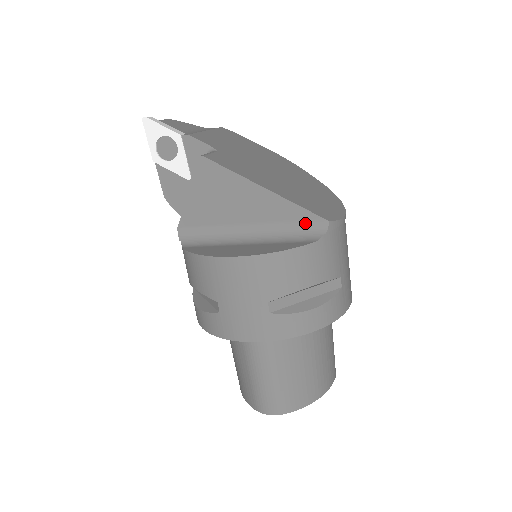
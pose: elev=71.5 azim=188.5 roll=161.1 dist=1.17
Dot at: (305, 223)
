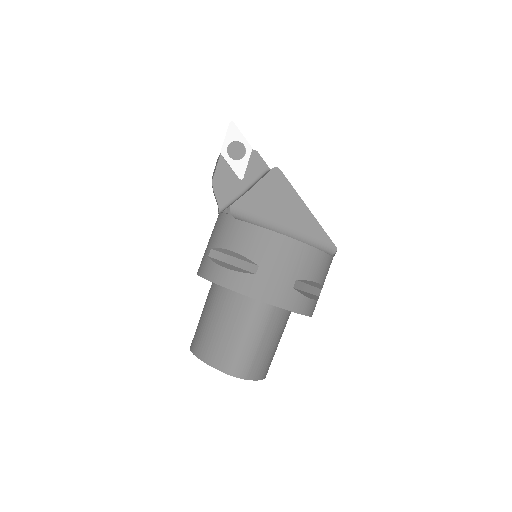
Dot at: (323, 243)
